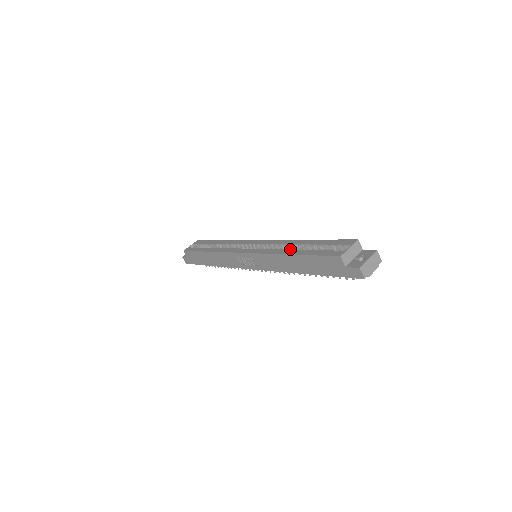
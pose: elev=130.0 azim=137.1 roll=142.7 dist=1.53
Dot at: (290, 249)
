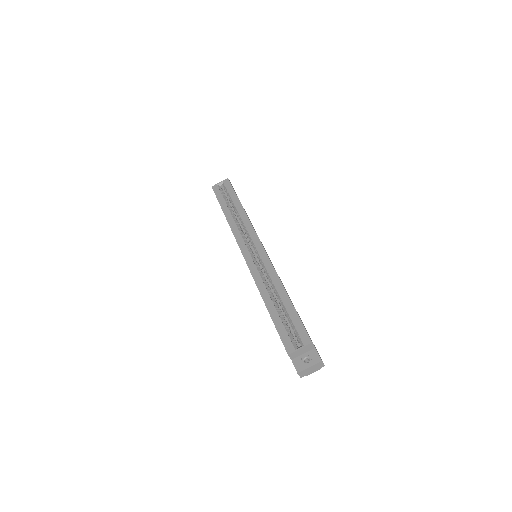
Dot at: (273, 288)
